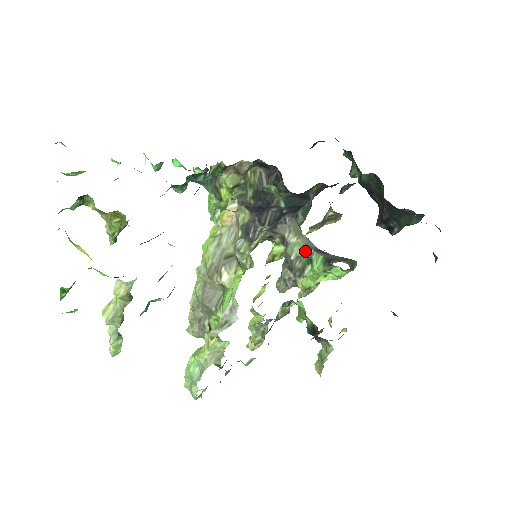
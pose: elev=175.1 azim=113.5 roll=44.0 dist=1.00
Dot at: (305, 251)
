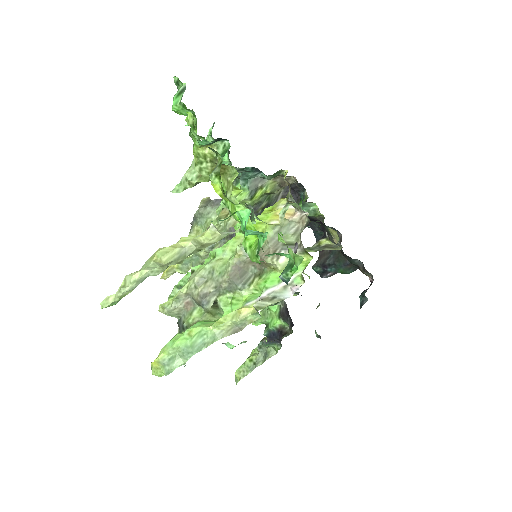
Dot at: occluded
